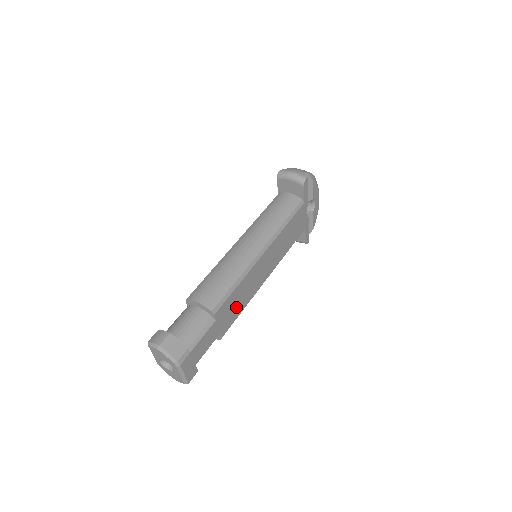
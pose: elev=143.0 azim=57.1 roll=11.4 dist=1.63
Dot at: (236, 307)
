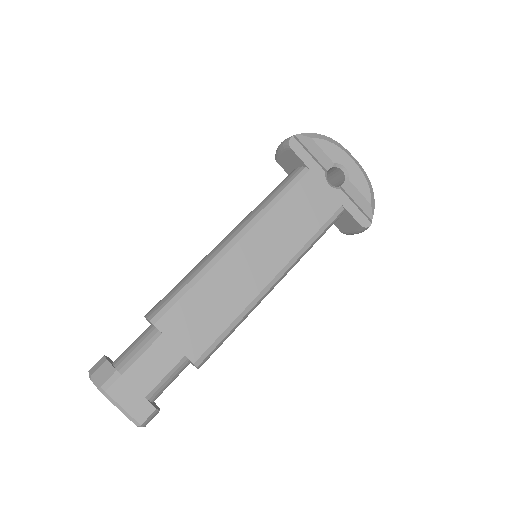
Dot at: (208, 318)
